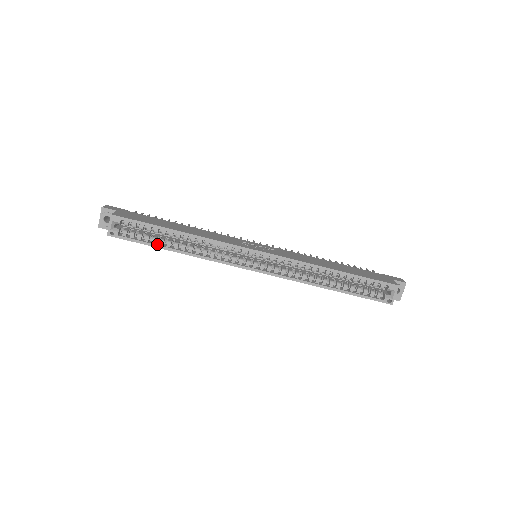
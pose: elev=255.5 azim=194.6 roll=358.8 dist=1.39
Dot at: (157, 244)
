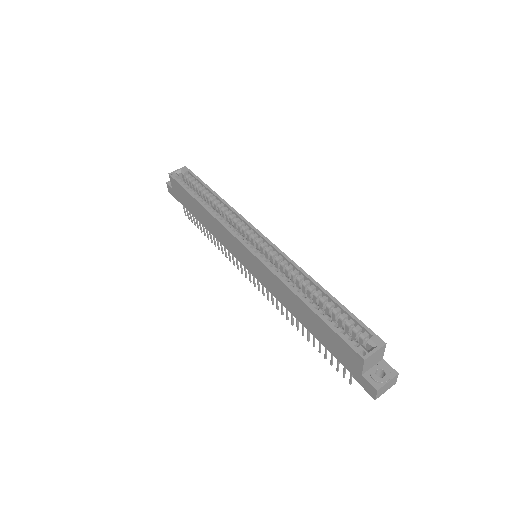
Dot at: (193, 194)
